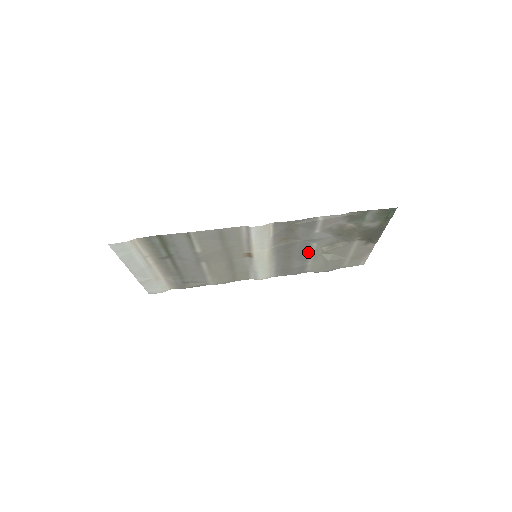
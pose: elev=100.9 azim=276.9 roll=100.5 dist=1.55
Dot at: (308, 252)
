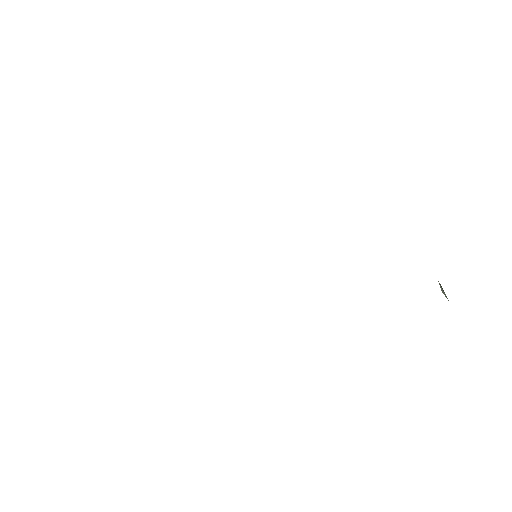
Dot at: occluded
